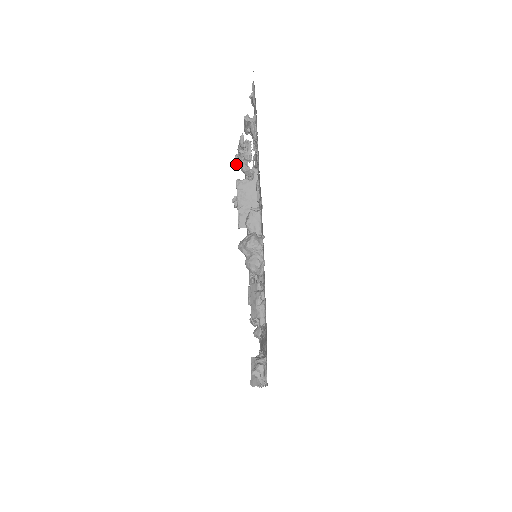
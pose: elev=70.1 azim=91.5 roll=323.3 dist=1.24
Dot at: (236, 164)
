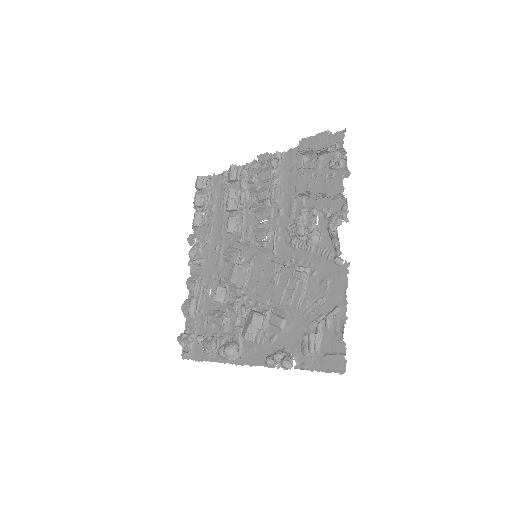
Dot at: (327, 227)
